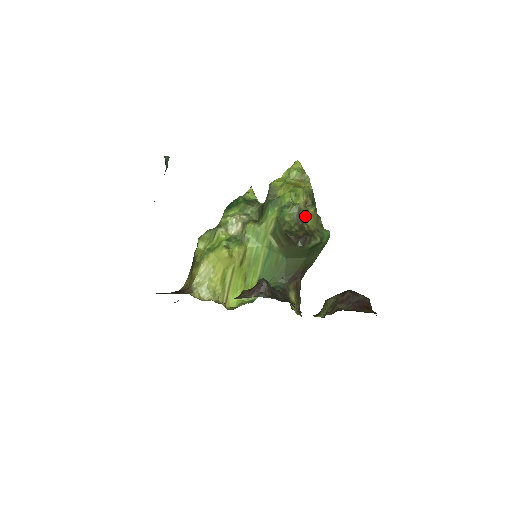
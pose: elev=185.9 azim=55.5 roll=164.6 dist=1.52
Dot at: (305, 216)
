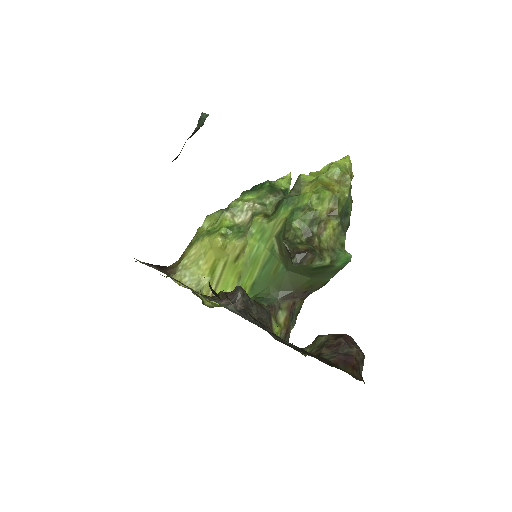
Dot at: (322, 227)
